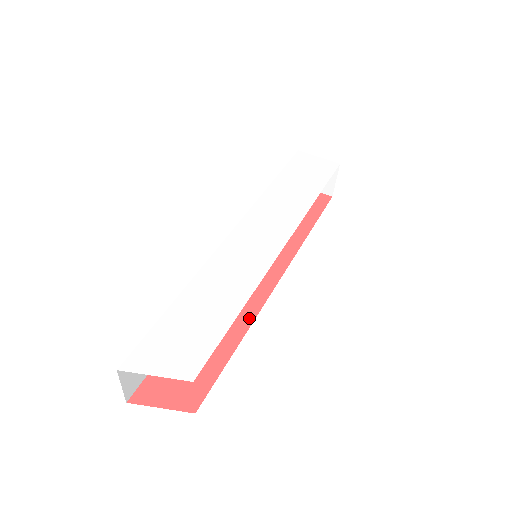
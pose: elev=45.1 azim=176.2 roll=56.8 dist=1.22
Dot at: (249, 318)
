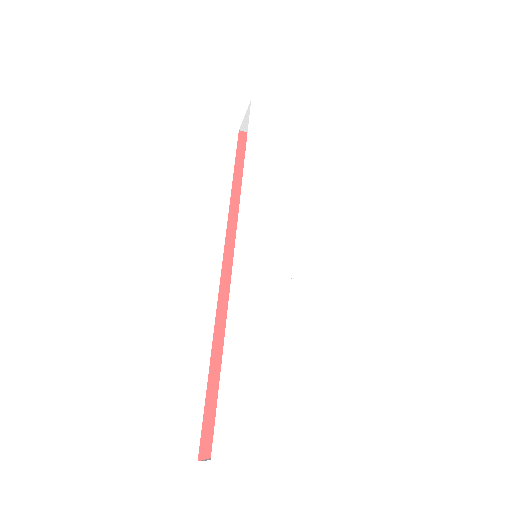
Dot at: occluded
